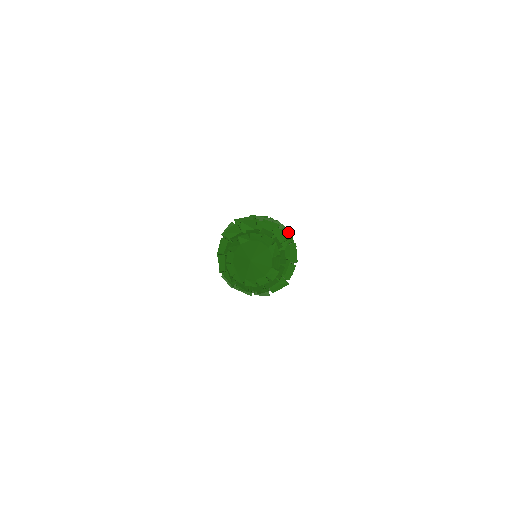
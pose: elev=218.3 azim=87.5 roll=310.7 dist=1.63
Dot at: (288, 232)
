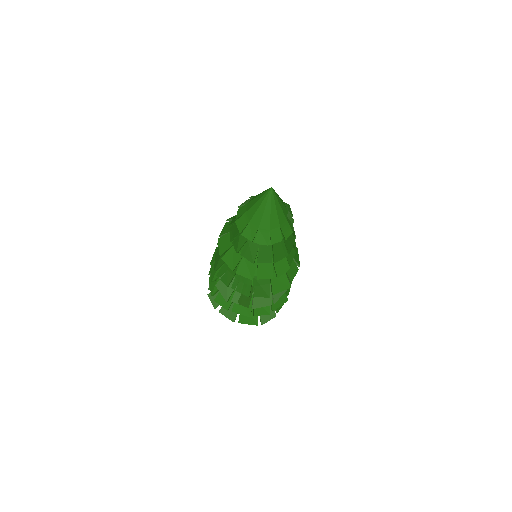
Dot at: occluded
